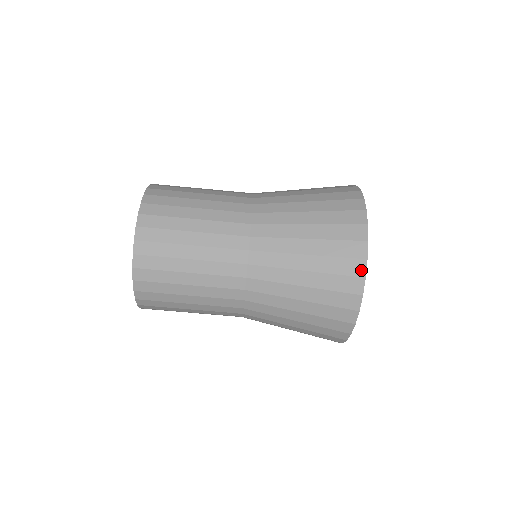
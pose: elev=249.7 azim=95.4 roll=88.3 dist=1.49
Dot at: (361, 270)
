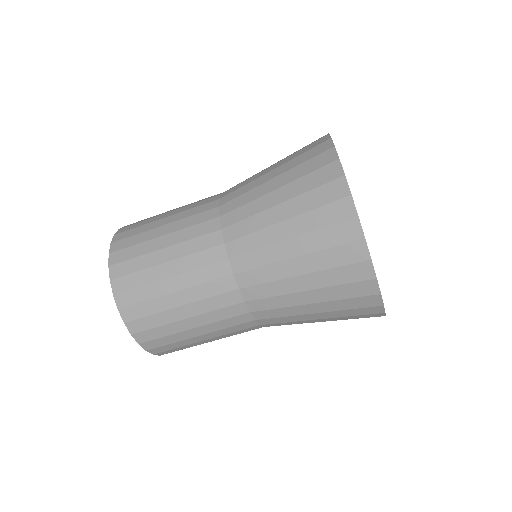
Dot at: (373, 289)
